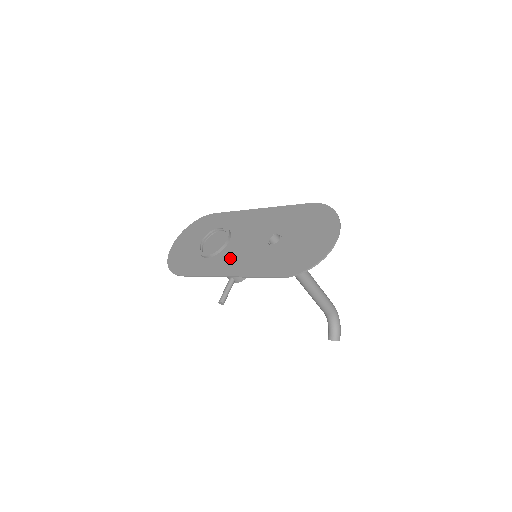
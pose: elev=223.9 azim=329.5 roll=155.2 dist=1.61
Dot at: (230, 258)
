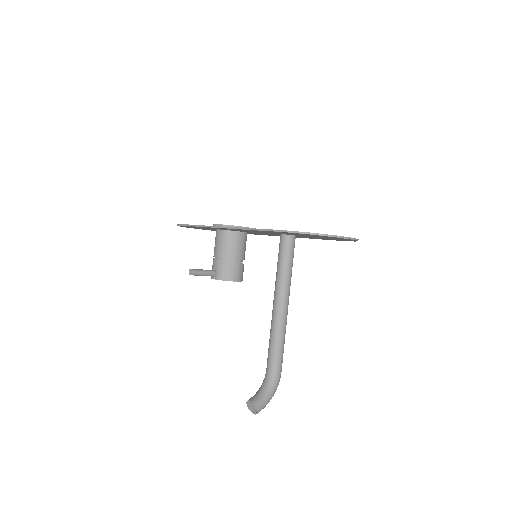
Dot at: occluded
